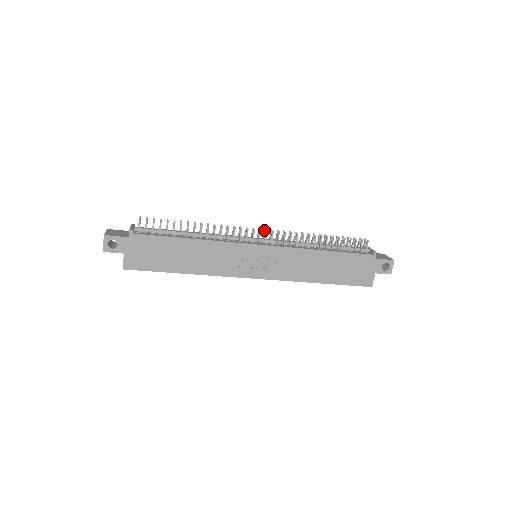
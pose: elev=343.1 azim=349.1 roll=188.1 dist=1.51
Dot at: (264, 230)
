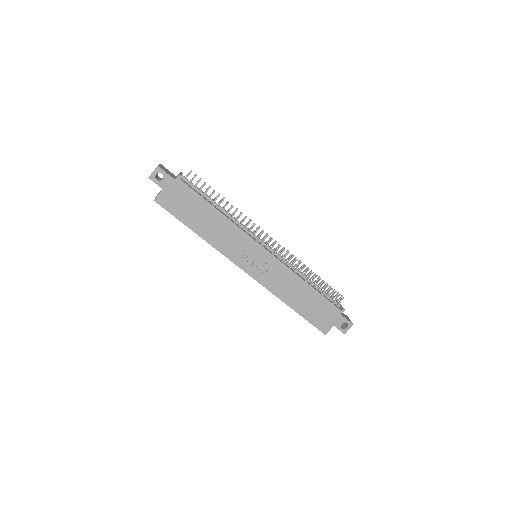
Dot at: (274, 241)
